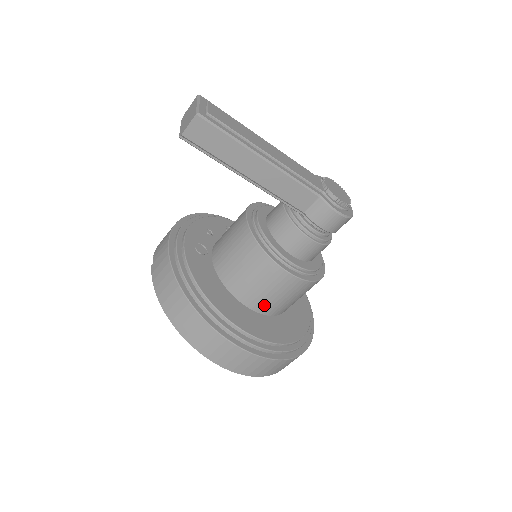
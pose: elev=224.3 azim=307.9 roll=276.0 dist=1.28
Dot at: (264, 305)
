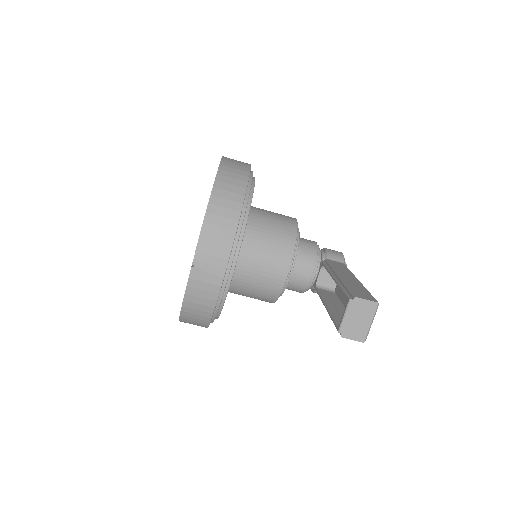
Dot at: occluded
